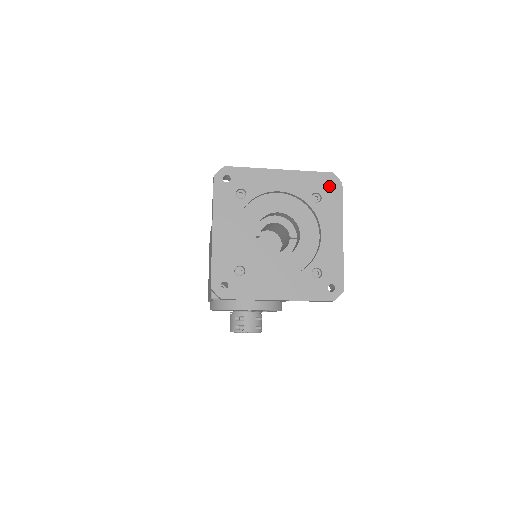
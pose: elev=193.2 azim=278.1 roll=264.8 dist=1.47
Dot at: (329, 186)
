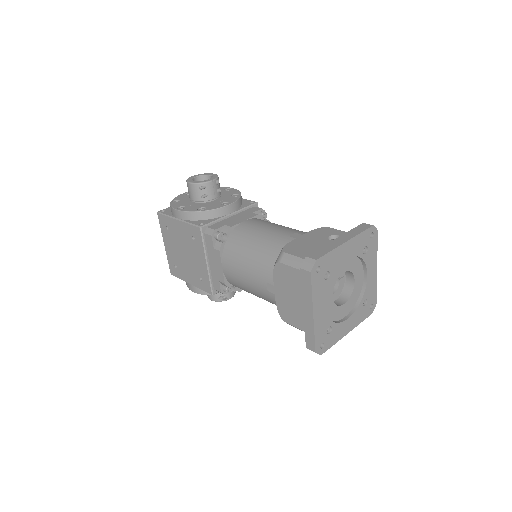
Dot at: occluded
